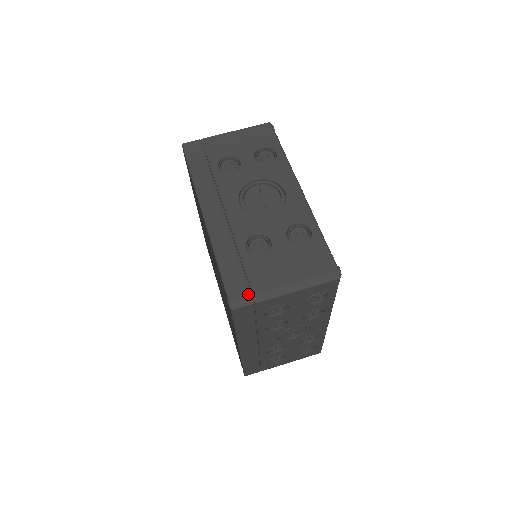
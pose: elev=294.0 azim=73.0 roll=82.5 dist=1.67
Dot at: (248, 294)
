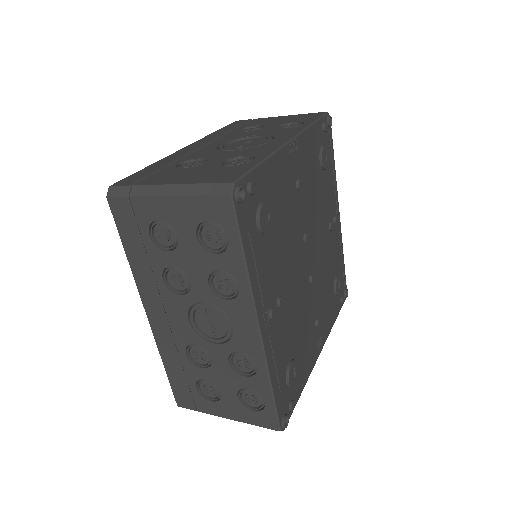
Dot at: (129, 184)
